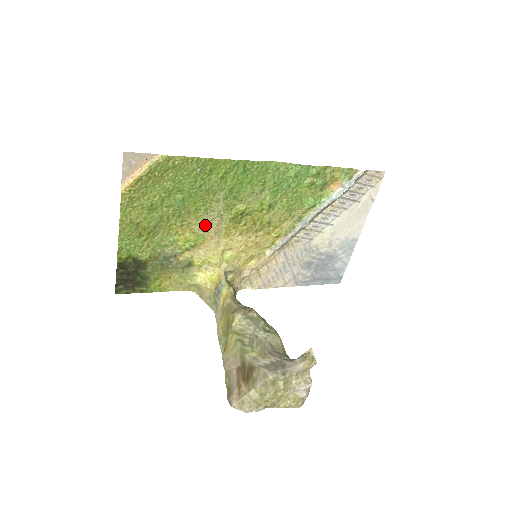
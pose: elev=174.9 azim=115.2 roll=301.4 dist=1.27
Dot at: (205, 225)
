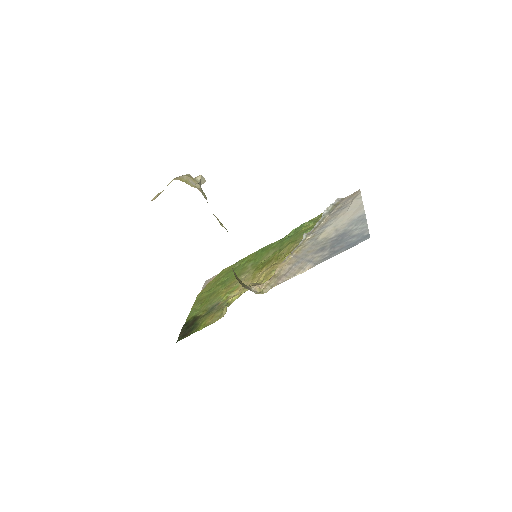
Dot at: occluded
